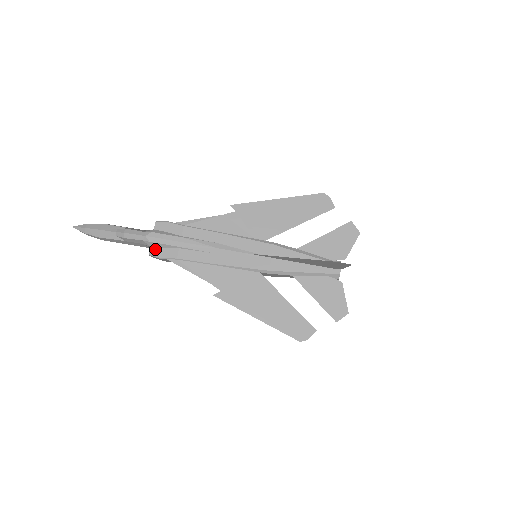
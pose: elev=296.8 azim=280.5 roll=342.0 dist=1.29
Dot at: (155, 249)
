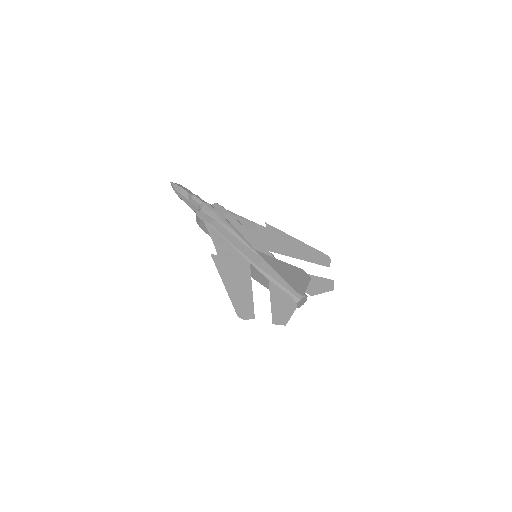
Dot at: (202, 213)
